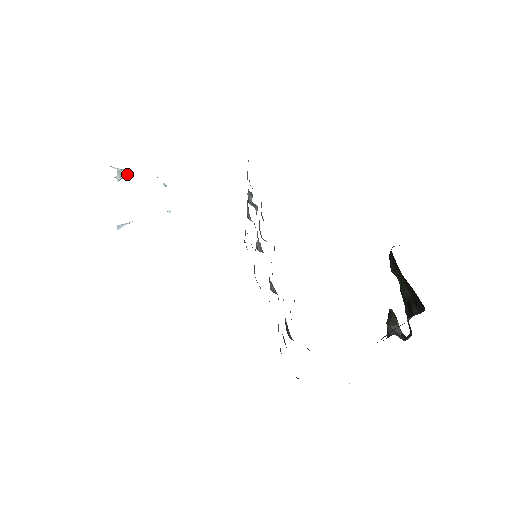
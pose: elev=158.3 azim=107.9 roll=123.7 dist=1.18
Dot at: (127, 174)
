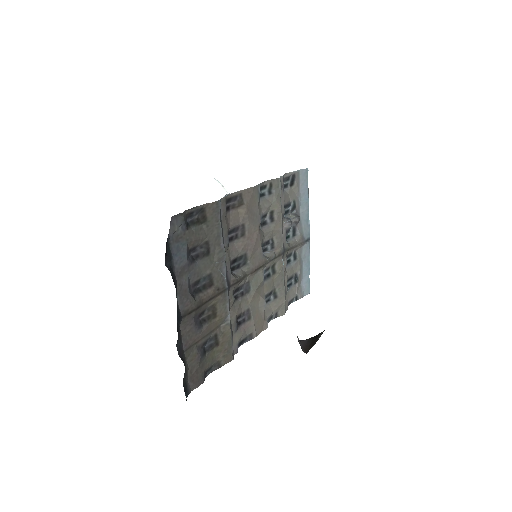
Dot at: occluded
